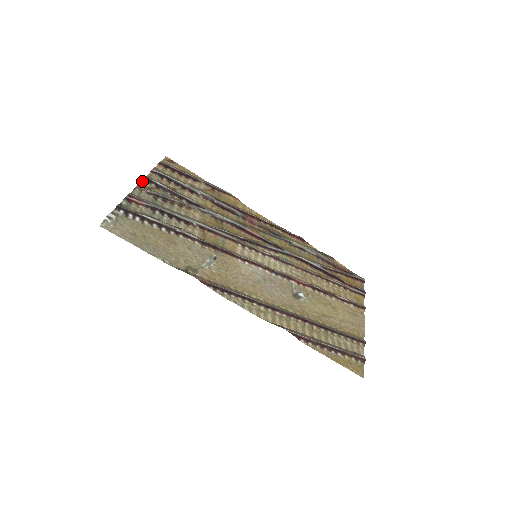
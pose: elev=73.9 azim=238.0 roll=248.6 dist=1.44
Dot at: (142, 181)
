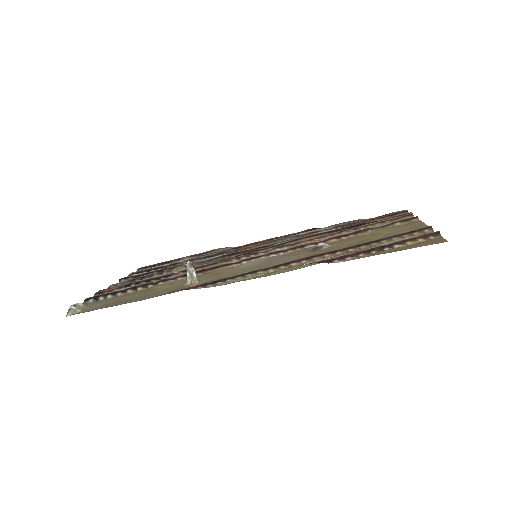
Dot at: occluded
